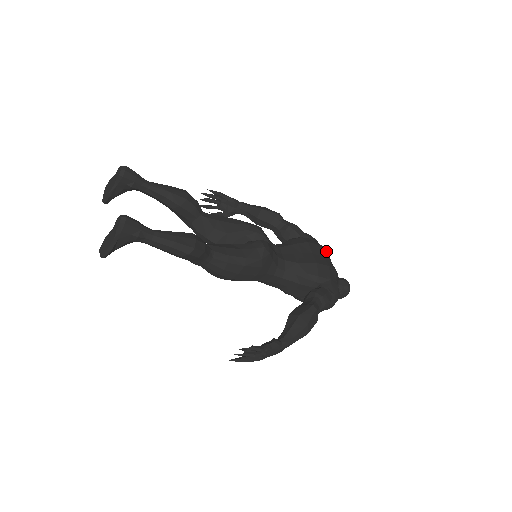
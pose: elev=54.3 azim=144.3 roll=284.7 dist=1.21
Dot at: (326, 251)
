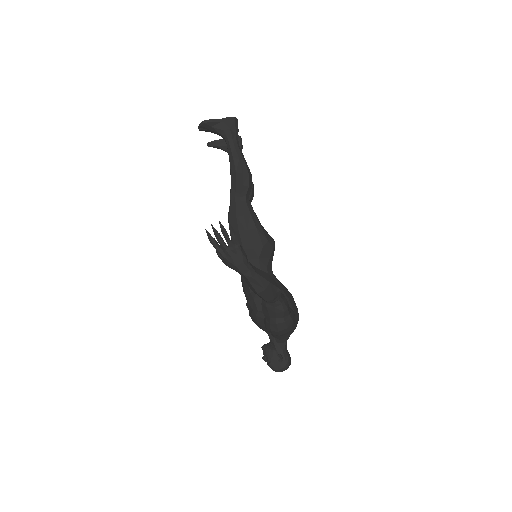
Dot at: occluded
